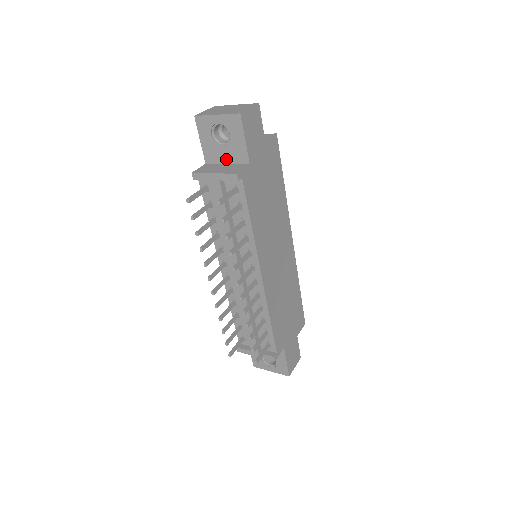
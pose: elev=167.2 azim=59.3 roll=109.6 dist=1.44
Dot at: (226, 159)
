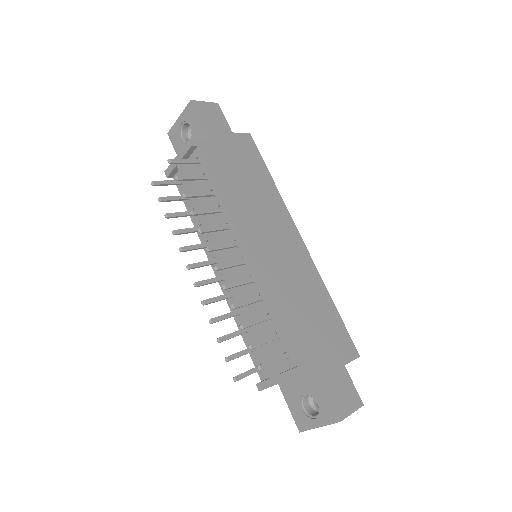
Dot at: occluded
